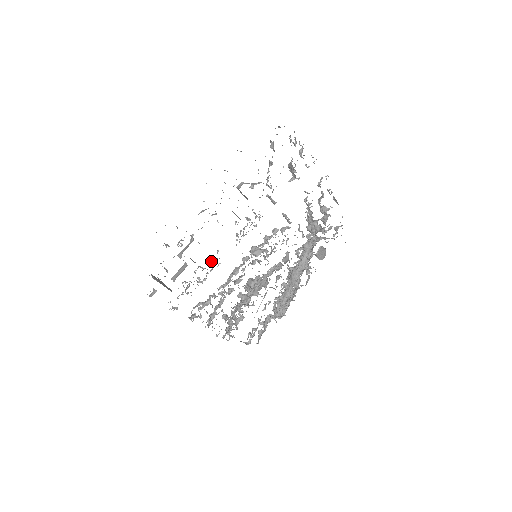
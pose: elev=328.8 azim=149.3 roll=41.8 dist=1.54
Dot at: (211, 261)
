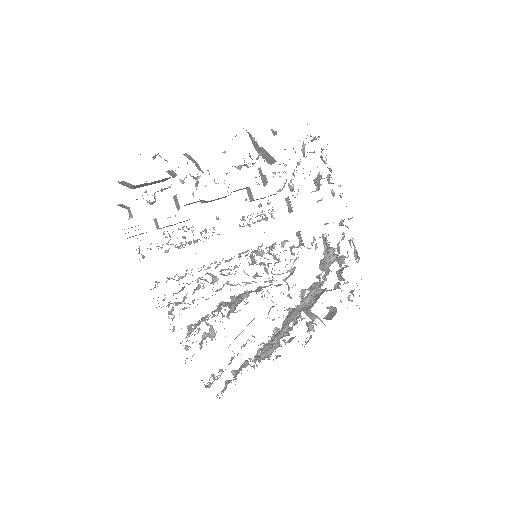
Dot at: (205, 228)
